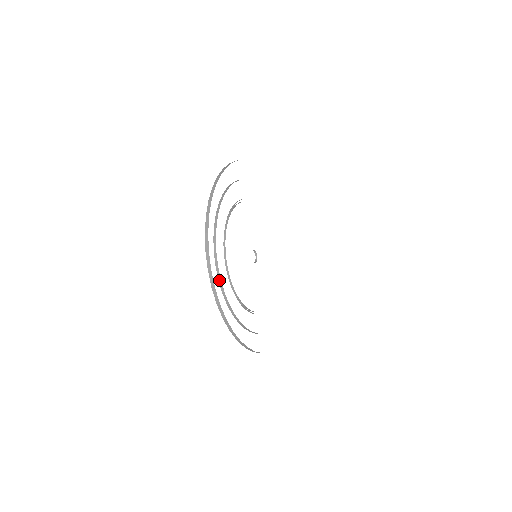
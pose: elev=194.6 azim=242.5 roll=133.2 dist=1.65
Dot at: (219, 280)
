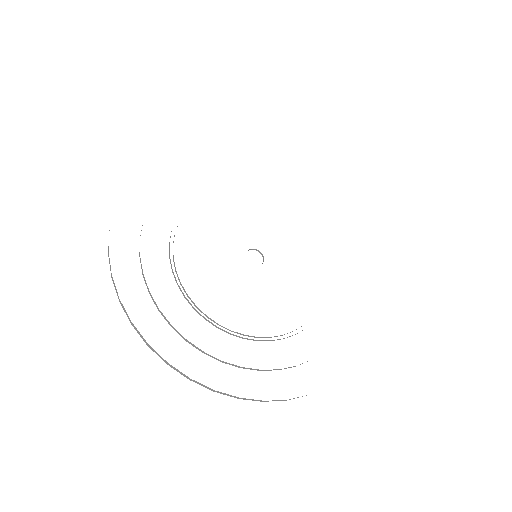
Dot at: occluded
